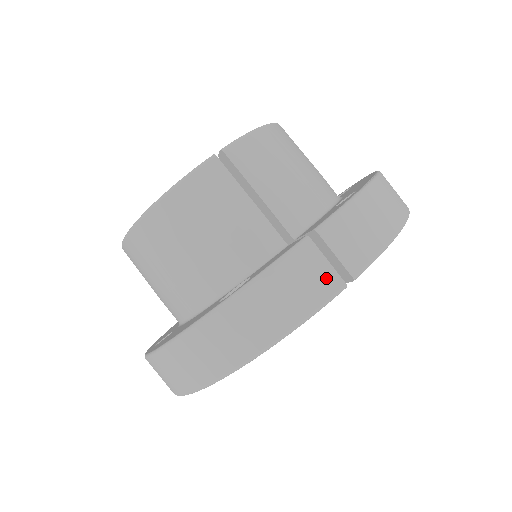
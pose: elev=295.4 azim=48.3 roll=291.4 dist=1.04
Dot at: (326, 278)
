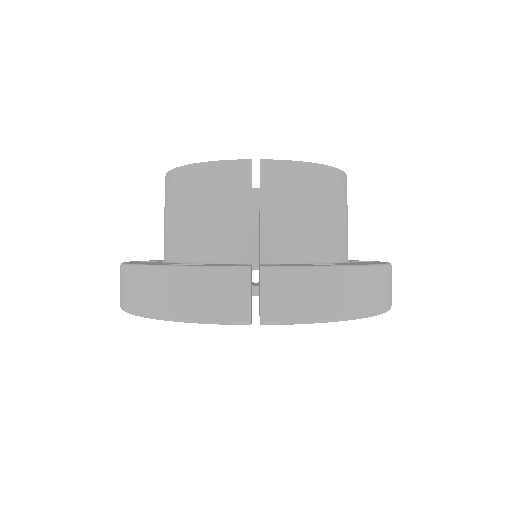
Dot at: (240, 306)
